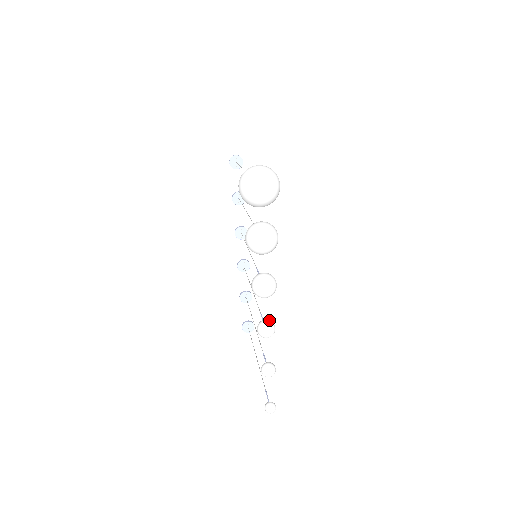
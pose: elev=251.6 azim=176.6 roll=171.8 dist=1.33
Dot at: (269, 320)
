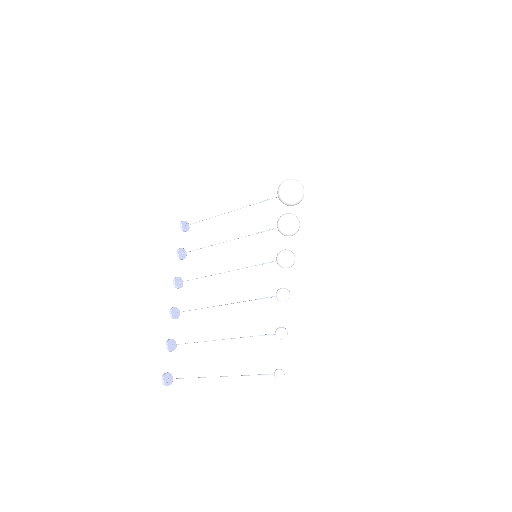
Dot at: occluded
